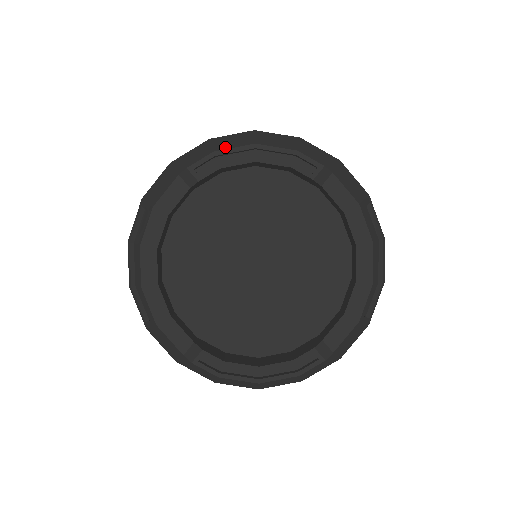
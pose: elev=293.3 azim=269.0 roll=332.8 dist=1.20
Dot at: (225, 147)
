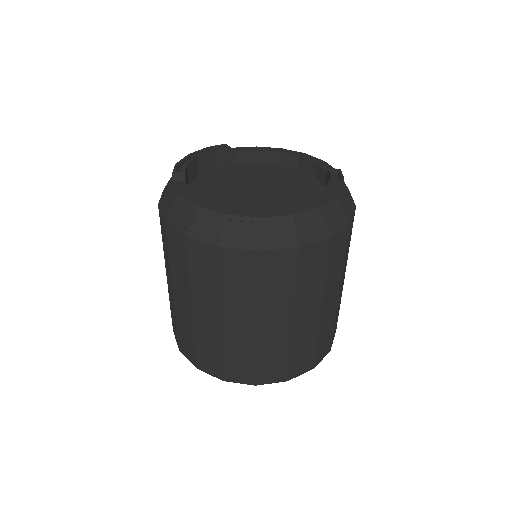
Dot at: occluded
